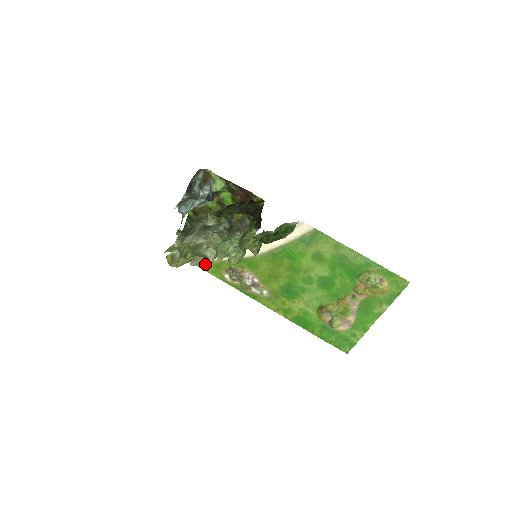
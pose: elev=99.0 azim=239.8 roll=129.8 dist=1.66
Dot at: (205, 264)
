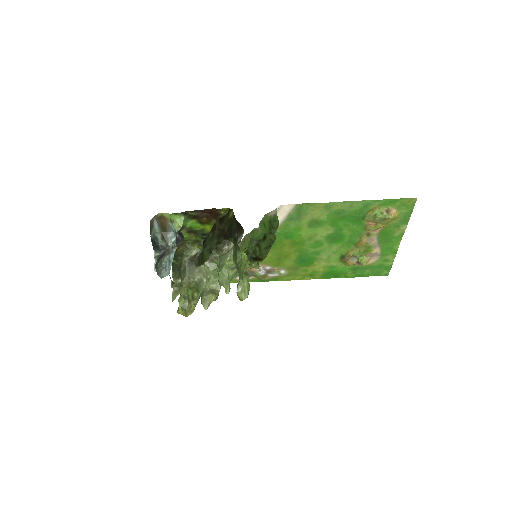
Dot at: (216, 297)
